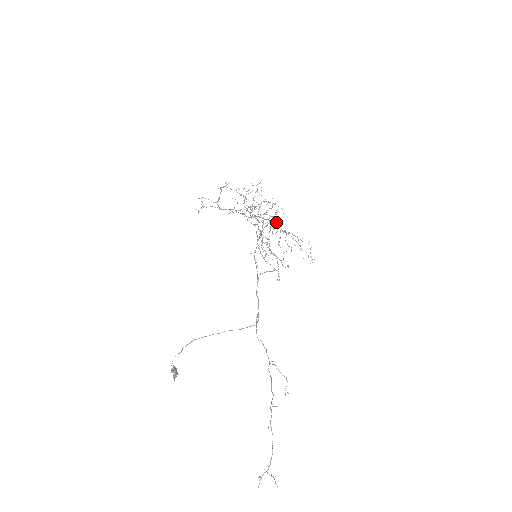
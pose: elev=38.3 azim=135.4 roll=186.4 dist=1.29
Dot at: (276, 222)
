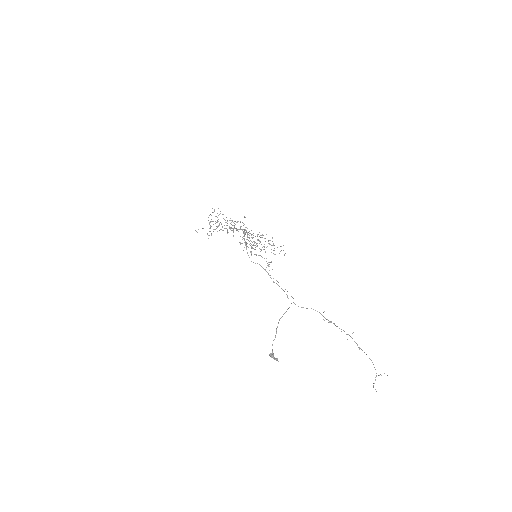
Dot at: occluded
